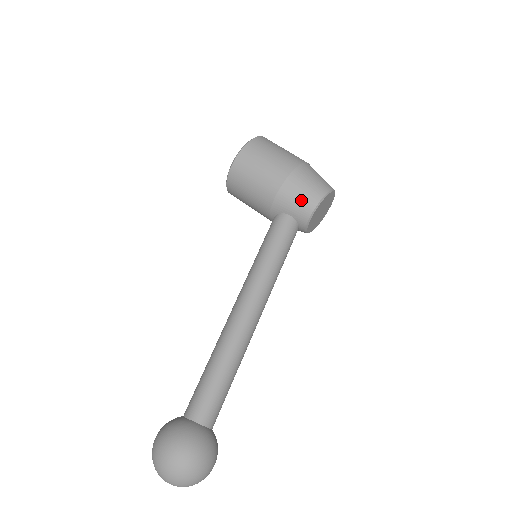
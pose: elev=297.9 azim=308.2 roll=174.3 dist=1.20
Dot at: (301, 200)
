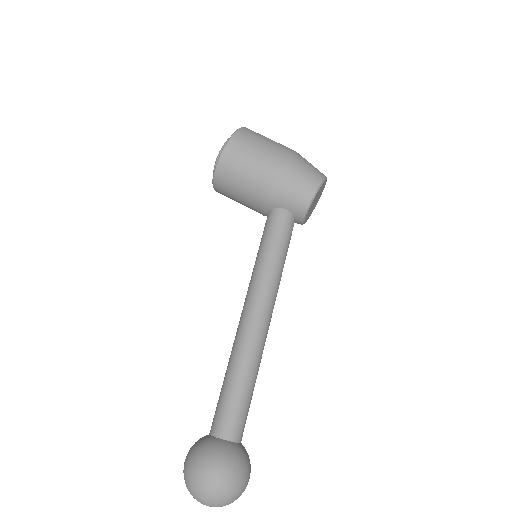
Dot at: (296, 193)
